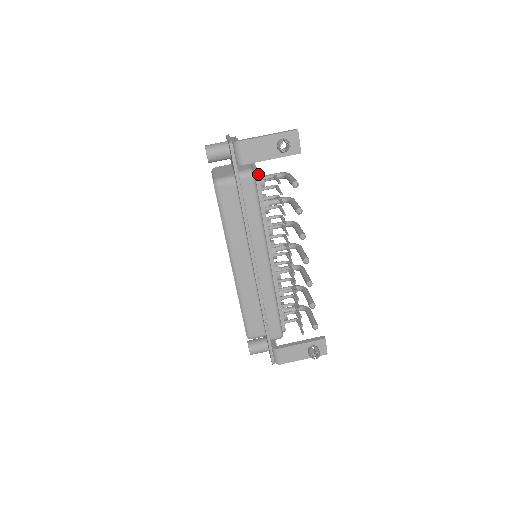
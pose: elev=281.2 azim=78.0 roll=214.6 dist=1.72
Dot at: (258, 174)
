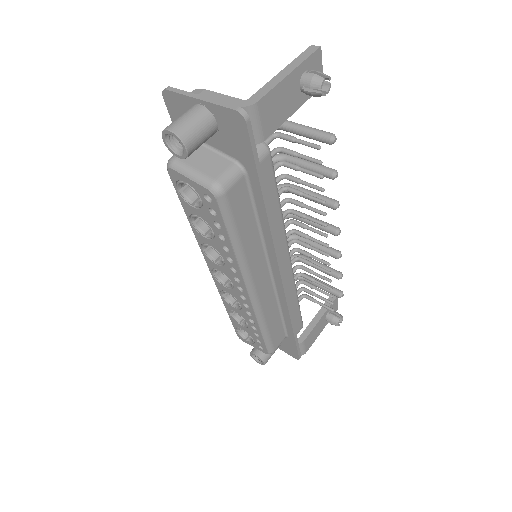
Dot at: occluded
